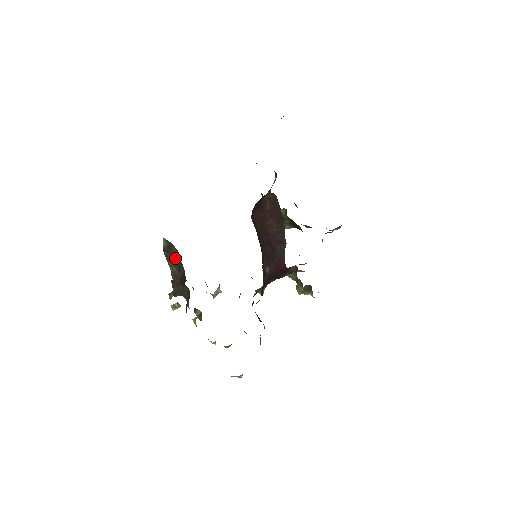
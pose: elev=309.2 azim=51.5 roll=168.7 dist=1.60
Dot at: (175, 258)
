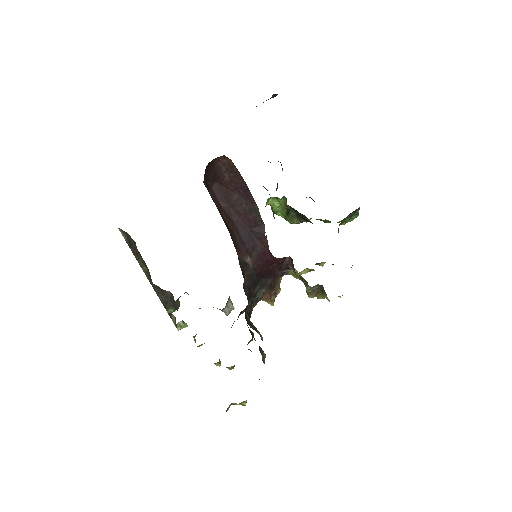
Dot at: (138, 253)
